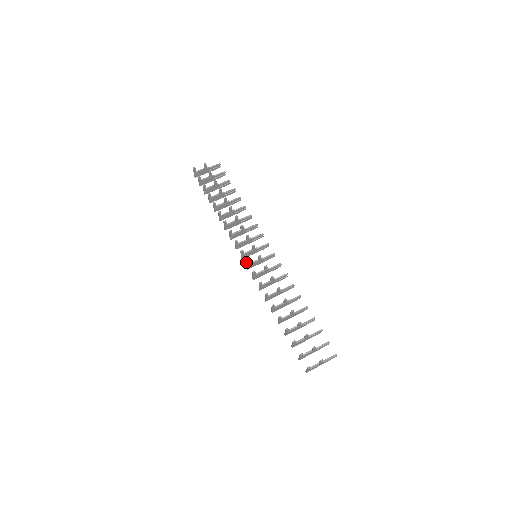
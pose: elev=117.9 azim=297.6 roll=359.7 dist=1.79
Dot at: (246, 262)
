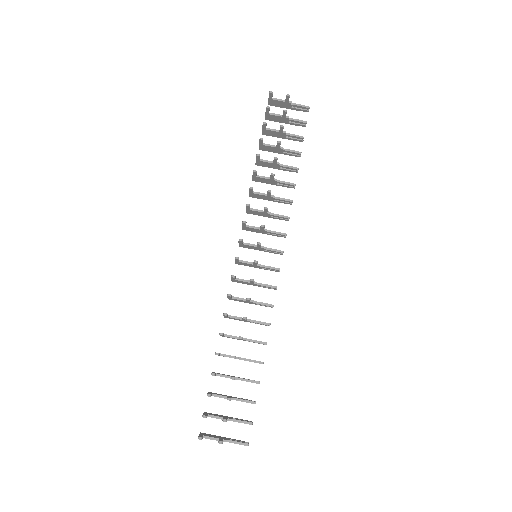
Dot at: (235, 257)
